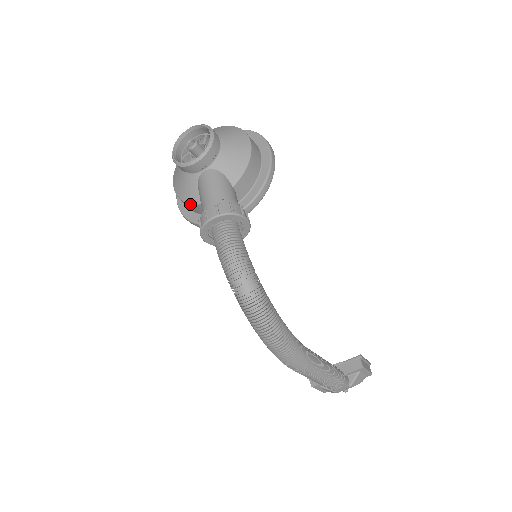
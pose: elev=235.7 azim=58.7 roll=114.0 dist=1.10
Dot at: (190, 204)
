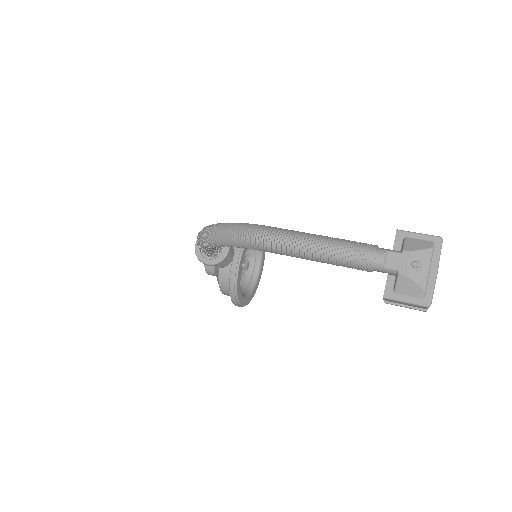
Dot at: (219, 279)
